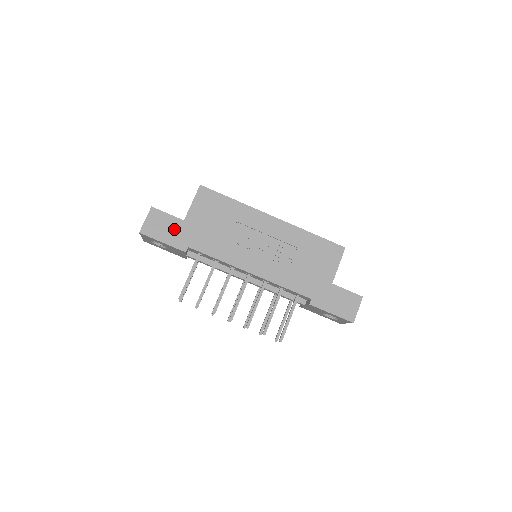
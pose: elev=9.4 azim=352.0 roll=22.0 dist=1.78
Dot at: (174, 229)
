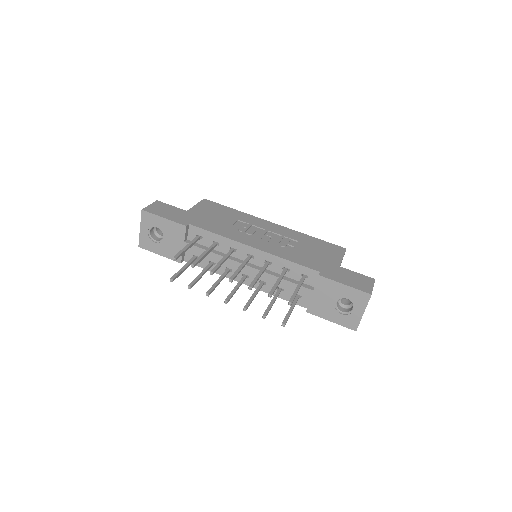
Dot at: (176, 213)
